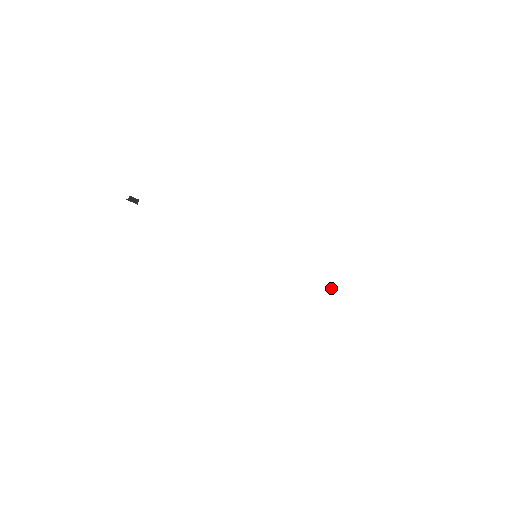
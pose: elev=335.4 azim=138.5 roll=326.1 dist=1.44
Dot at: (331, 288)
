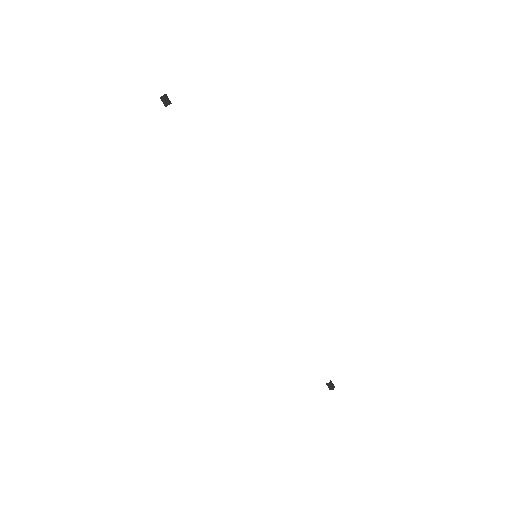
Dot at: (331, 383)
